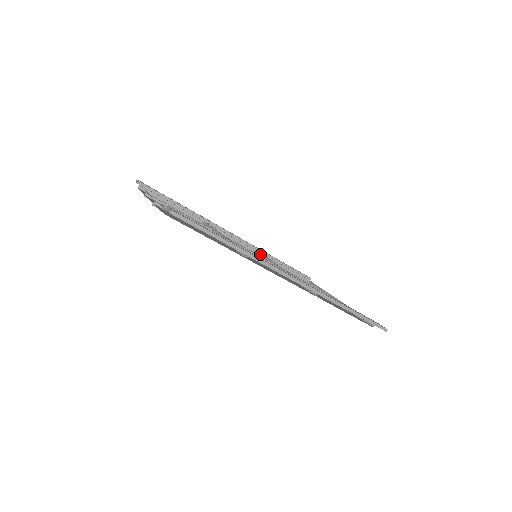
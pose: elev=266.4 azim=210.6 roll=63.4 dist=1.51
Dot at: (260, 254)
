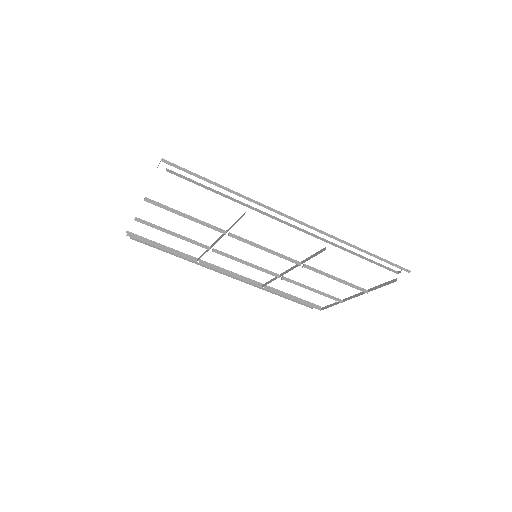
Dot at: (261, 286)
